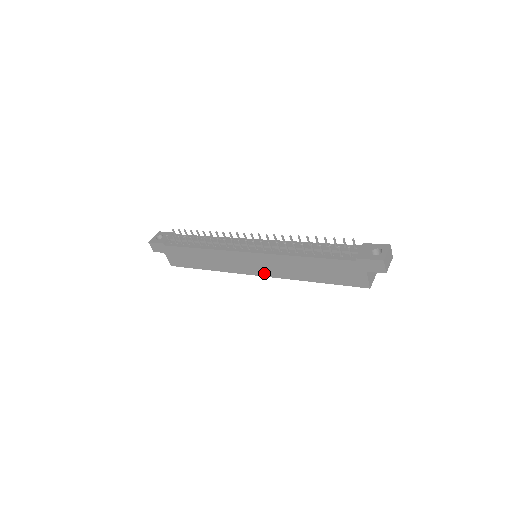
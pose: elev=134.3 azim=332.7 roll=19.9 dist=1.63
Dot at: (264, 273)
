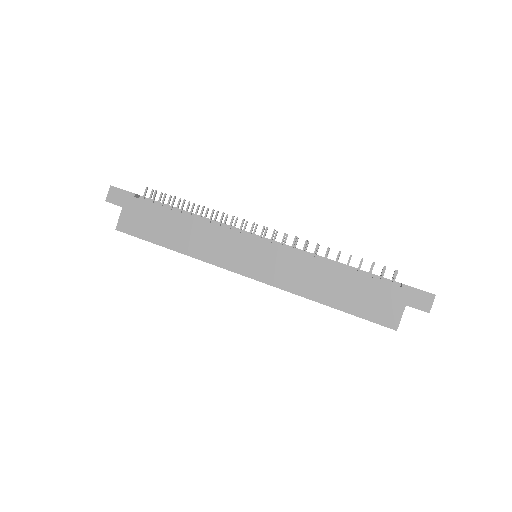
Dot at: (261, 275)
